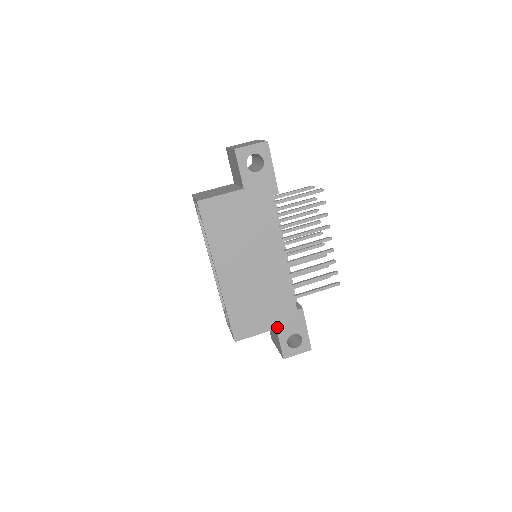
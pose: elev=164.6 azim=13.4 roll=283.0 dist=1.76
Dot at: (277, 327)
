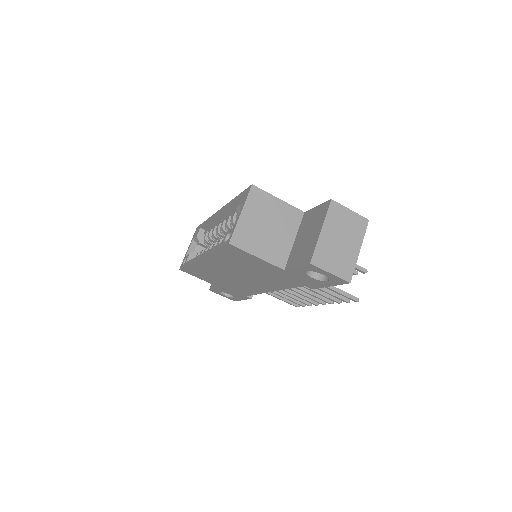
Dot at: (221, 287)
